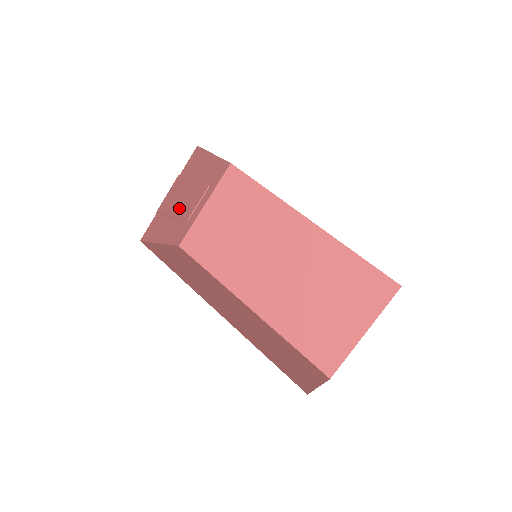
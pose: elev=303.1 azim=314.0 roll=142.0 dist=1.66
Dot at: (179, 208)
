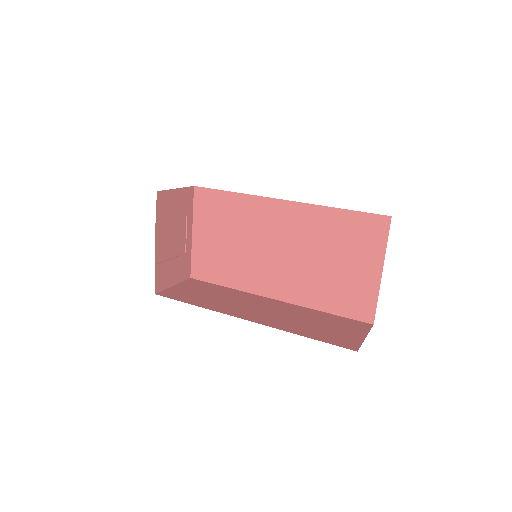
Dot at: (172, 249)
